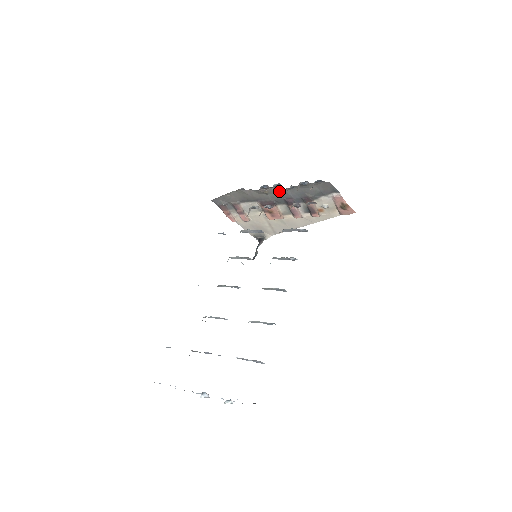
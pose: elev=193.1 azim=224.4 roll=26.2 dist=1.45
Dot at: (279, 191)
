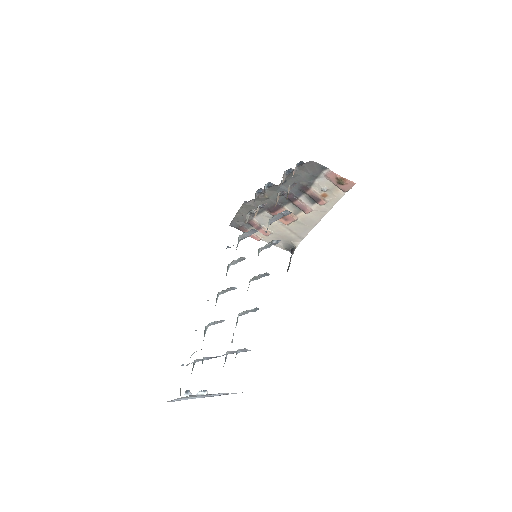
Dot at: (276, 191)
